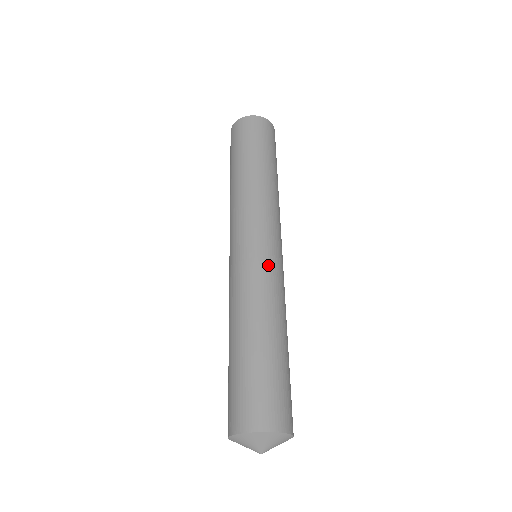
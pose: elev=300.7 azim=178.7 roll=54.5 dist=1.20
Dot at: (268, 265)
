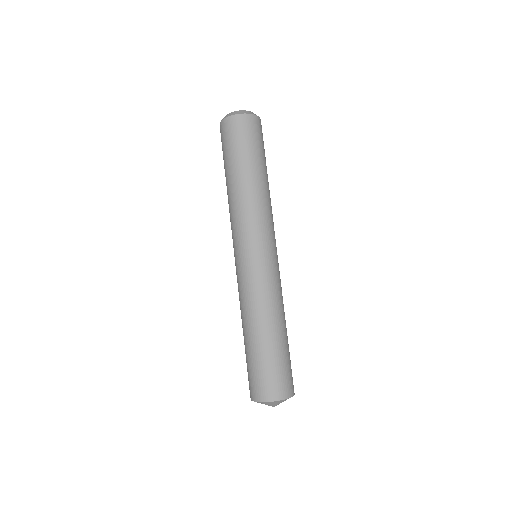
Dot at: (266, 273)
